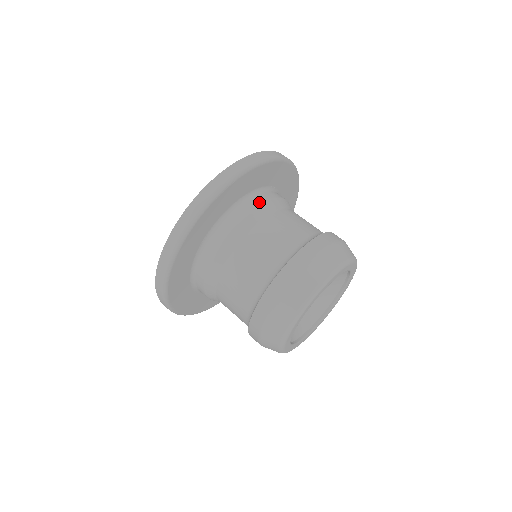
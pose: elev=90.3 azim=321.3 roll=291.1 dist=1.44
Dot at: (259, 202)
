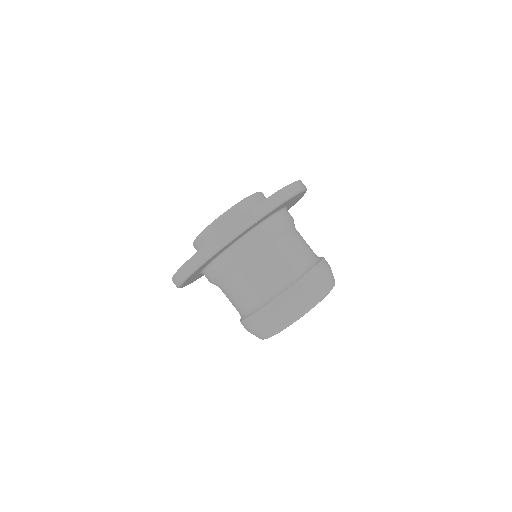
Dot at: (279, 224)
